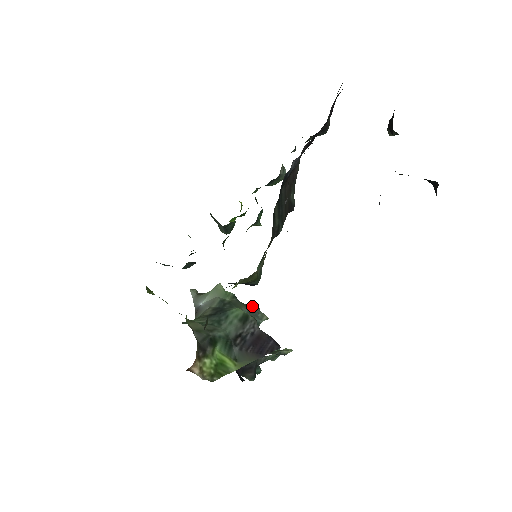
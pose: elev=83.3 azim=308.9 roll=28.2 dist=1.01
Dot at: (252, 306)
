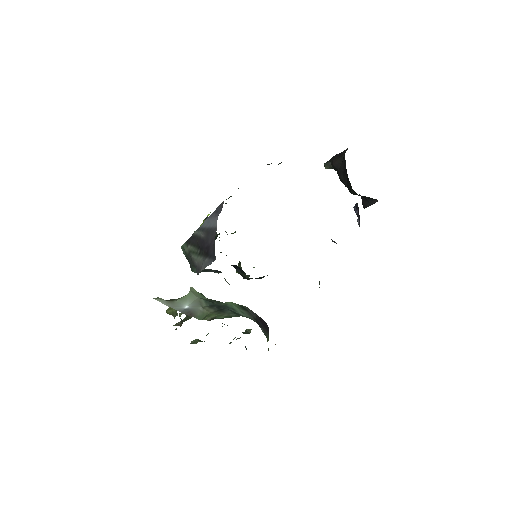
Dot at: occluded
